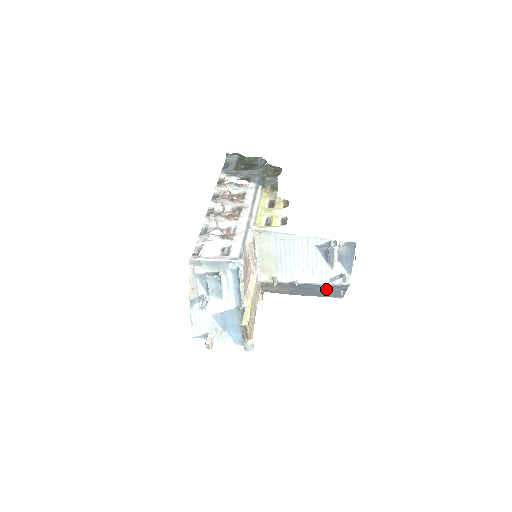
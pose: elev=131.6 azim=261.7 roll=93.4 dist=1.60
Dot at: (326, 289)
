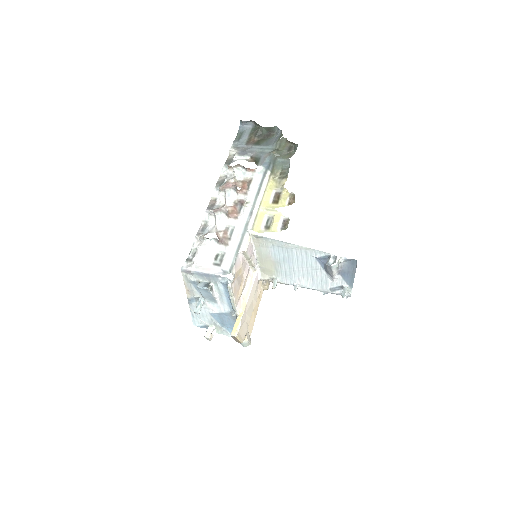
Dot at: occluded
